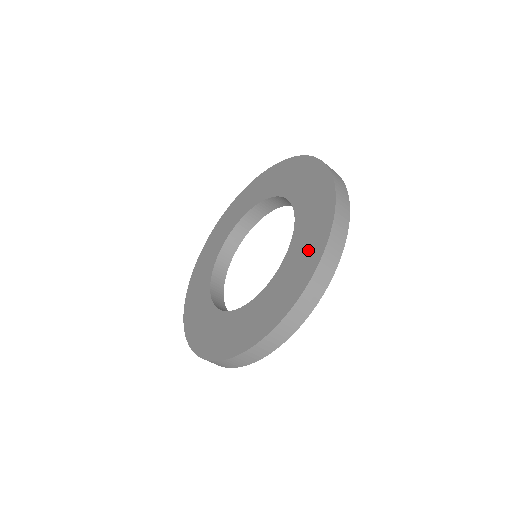
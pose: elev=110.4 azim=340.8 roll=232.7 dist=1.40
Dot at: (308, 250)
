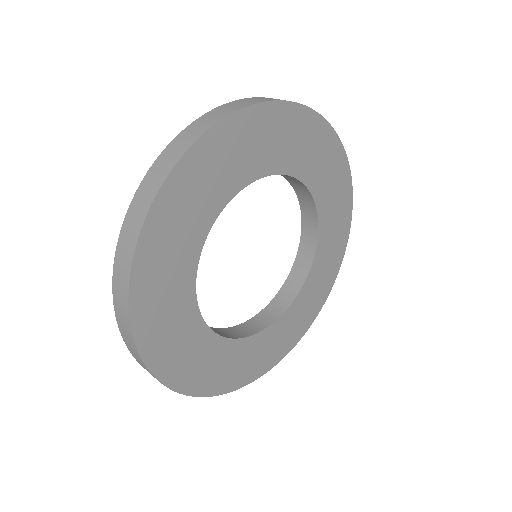
Dot at: occluded
